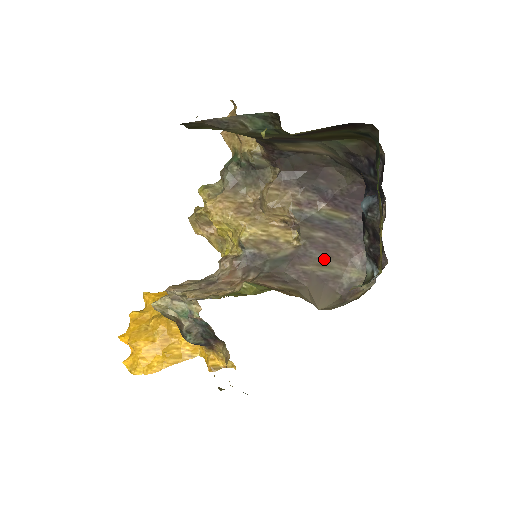
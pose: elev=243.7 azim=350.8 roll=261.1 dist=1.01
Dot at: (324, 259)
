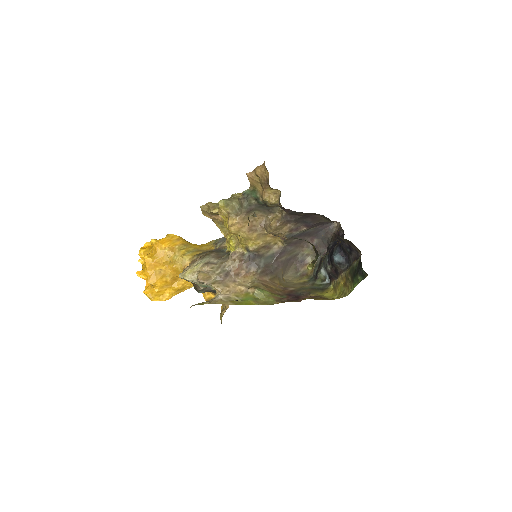
Dot at: (293, 249)
